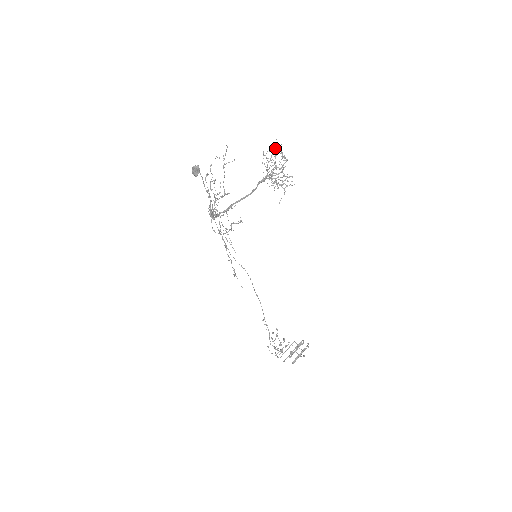
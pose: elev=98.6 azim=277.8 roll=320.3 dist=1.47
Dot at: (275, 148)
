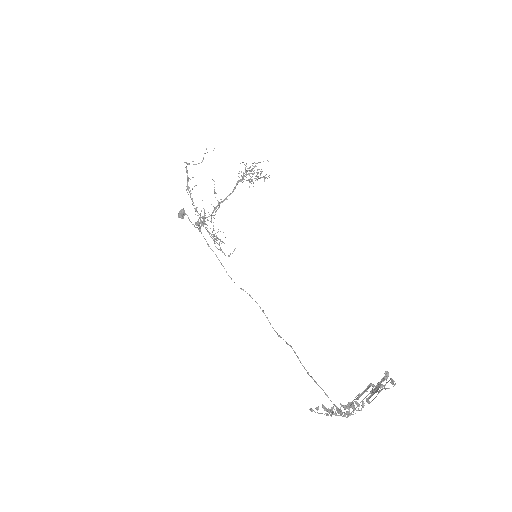
Dot at: occluded
